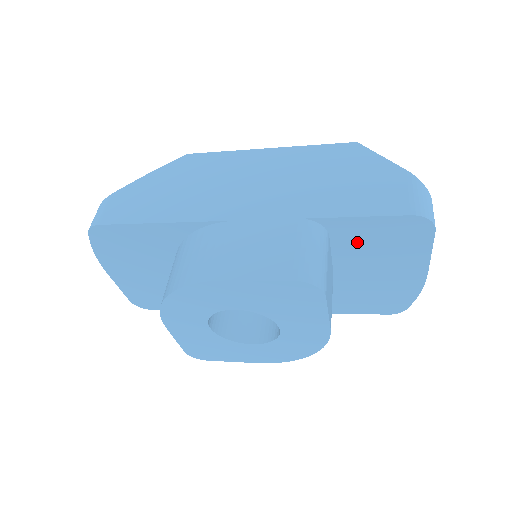
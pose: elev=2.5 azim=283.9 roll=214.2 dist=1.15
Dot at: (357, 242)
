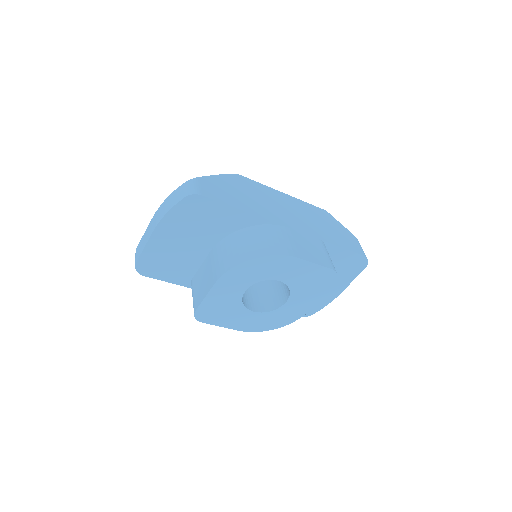
Dot at: occluded
